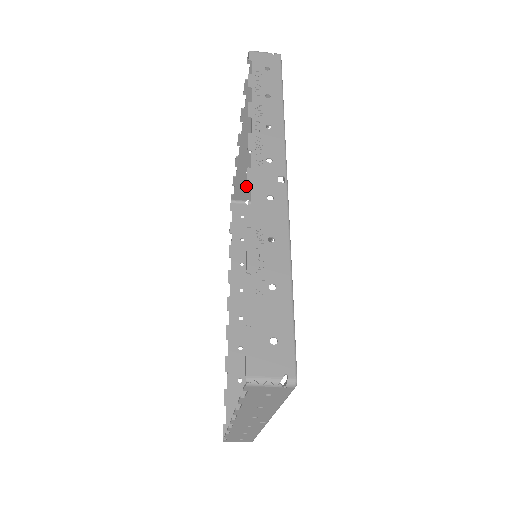
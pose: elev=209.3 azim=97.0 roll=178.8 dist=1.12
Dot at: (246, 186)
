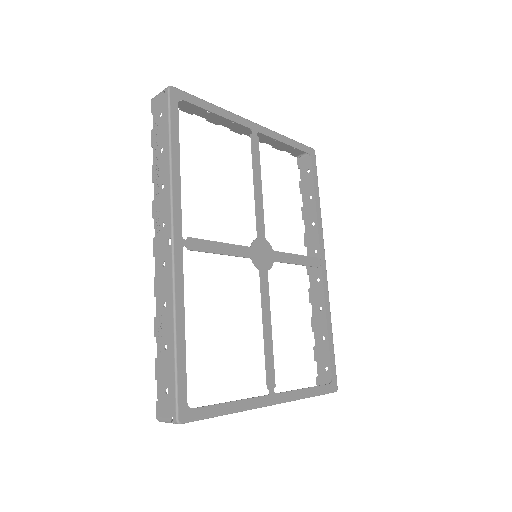
Dot at: occluded
